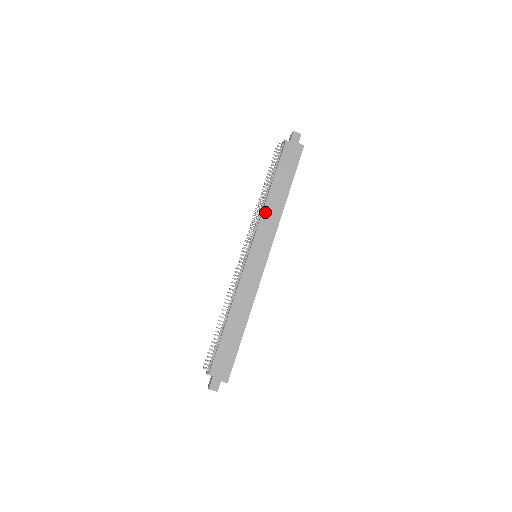
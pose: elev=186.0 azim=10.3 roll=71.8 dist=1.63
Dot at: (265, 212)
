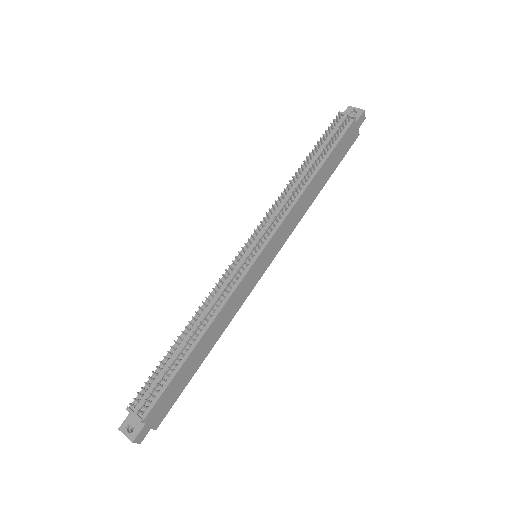
Dot at: (297, 204)
